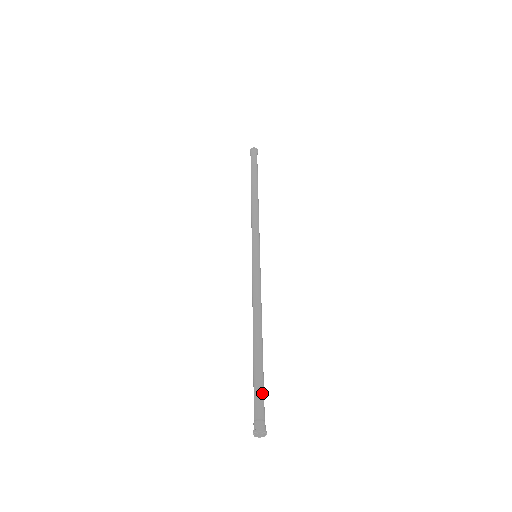
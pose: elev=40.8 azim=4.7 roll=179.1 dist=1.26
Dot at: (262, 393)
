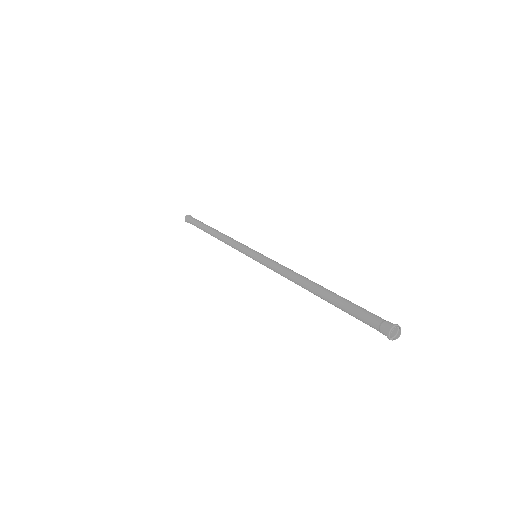
Dot at: (363, 308)
